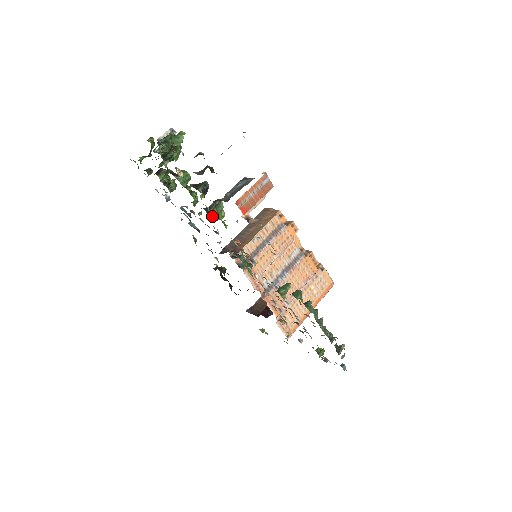
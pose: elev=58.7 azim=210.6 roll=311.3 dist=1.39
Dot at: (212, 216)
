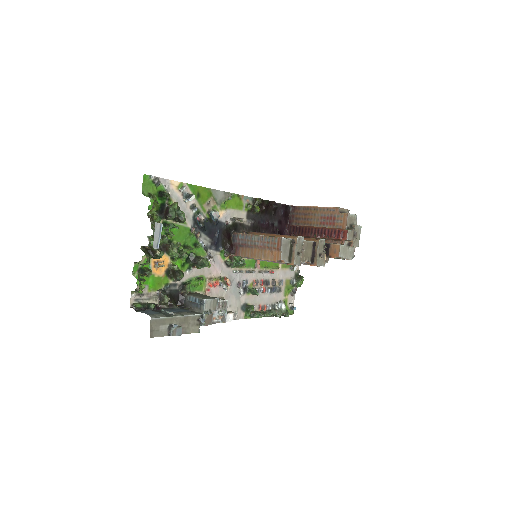
Dot at: occluded
